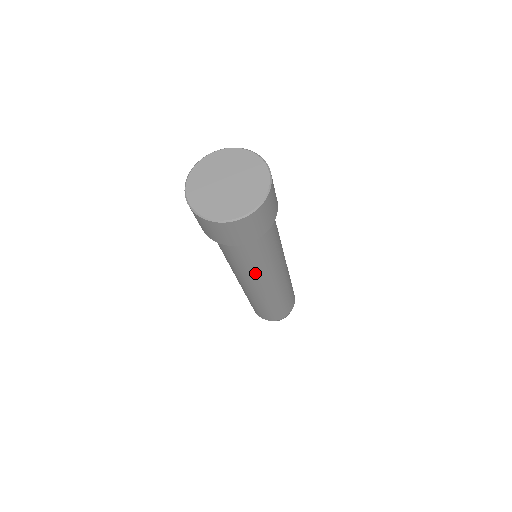
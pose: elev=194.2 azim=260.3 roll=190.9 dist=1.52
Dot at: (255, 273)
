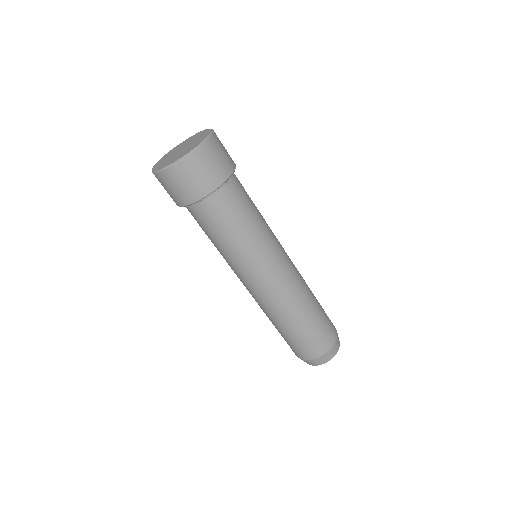
Dot at: (245, 255)
